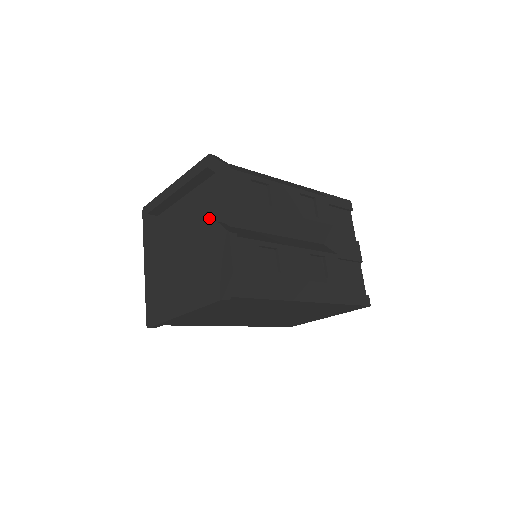
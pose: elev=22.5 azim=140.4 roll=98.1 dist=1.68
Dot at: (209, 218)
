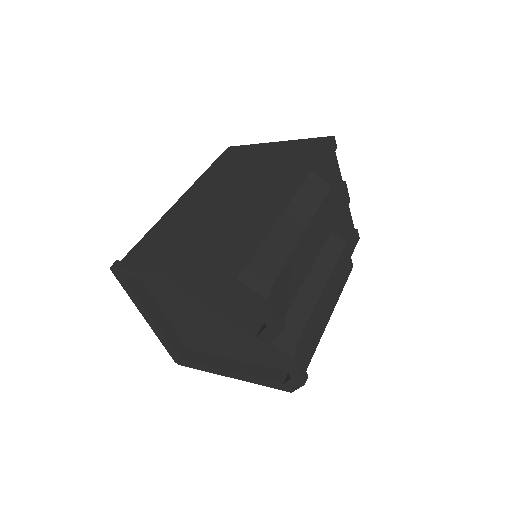
Dot at: (240, 312)
